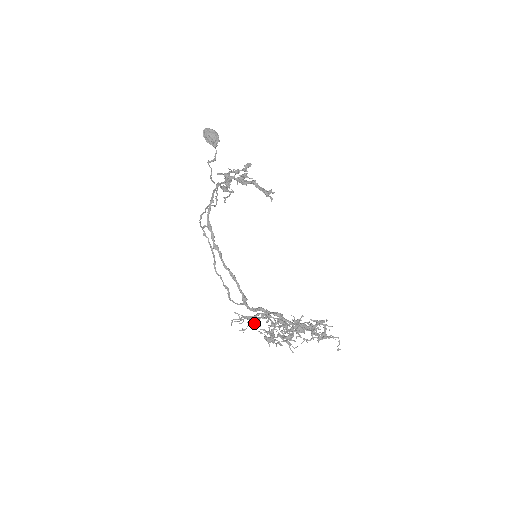
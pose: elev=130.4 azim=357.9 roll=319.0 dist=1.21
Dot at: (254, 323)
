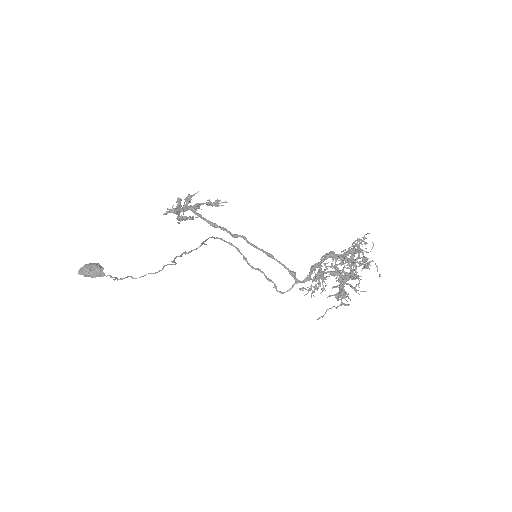
Dot at: (323, 279)
